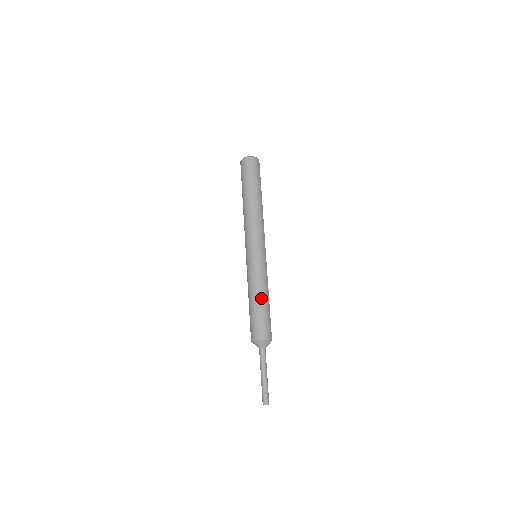
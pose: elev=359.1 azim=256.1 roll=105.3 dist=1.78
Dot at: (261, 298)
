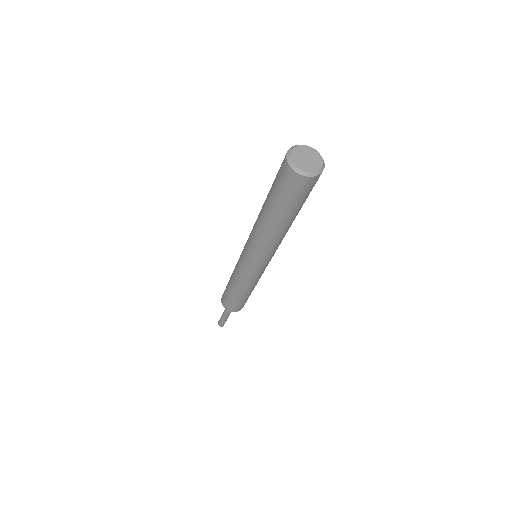
Dot at: (248, 293)
